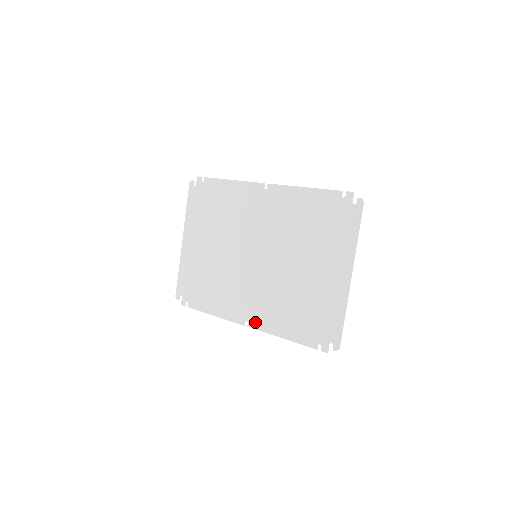
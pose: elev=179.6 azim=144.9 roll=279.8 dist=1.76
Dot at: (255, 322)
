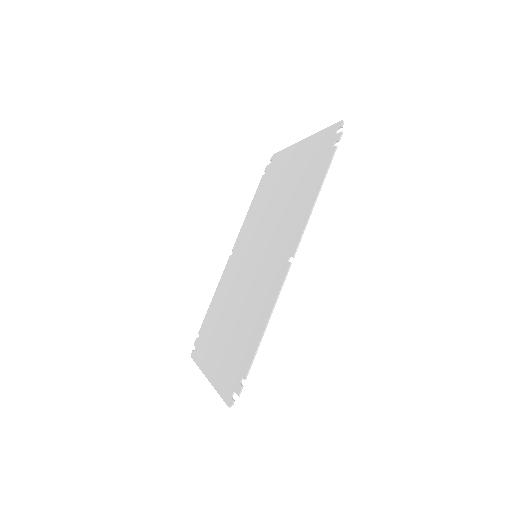
Dot at: (293, 244)
